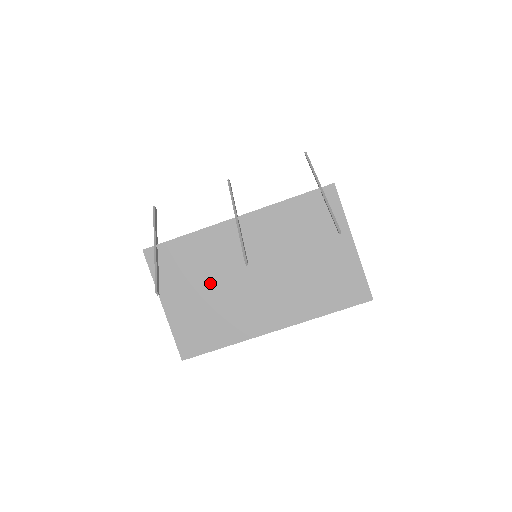
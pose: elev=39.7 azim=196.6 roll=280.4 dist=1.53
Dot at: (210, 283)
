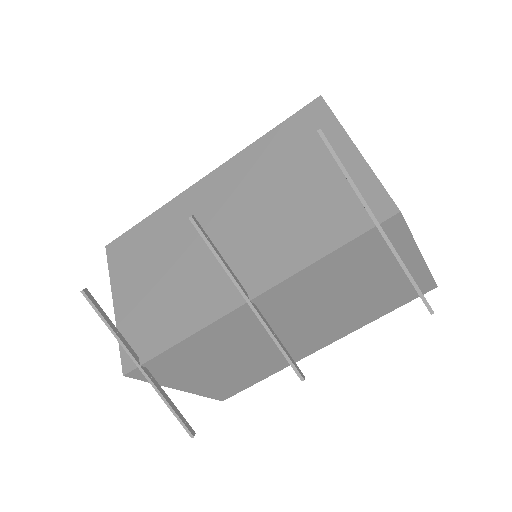
Dot at: (233, 356)
